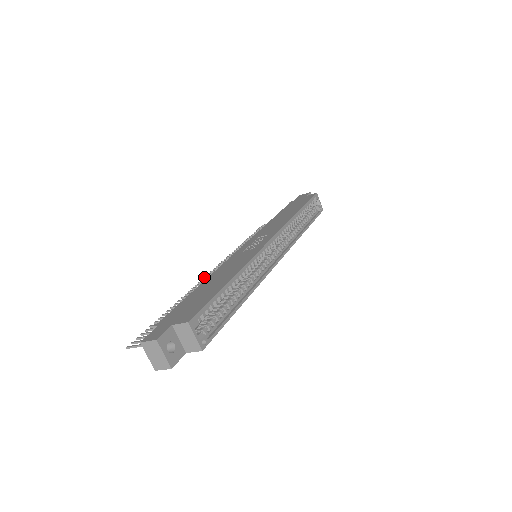
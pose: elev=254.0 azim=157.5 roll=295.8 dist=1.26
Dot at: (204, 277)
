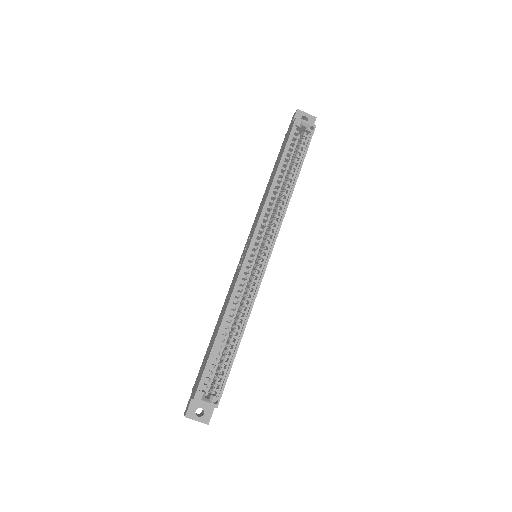
Dot at: occluded
